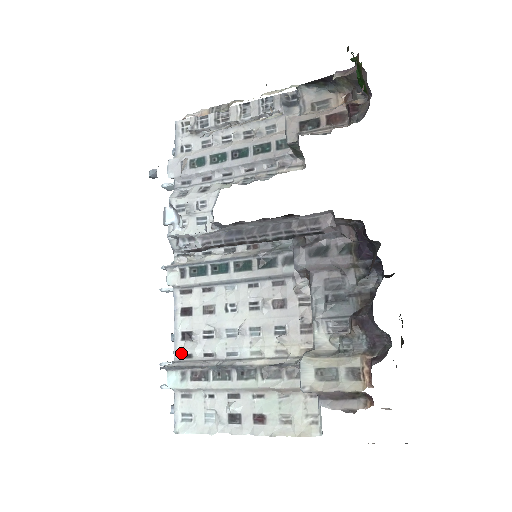
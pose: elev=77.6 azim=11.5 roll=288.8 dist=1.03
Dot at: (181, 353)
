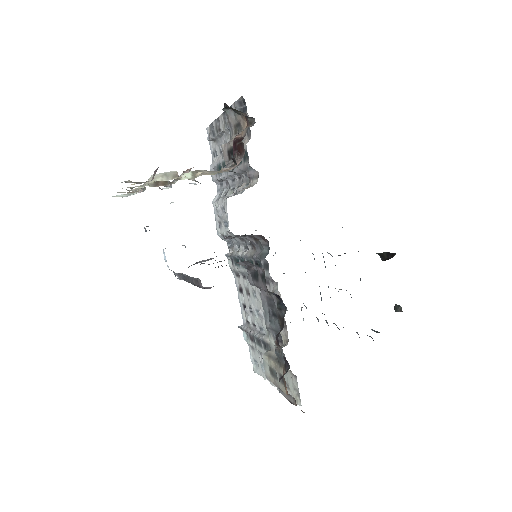
Dot at: (245, 319)
